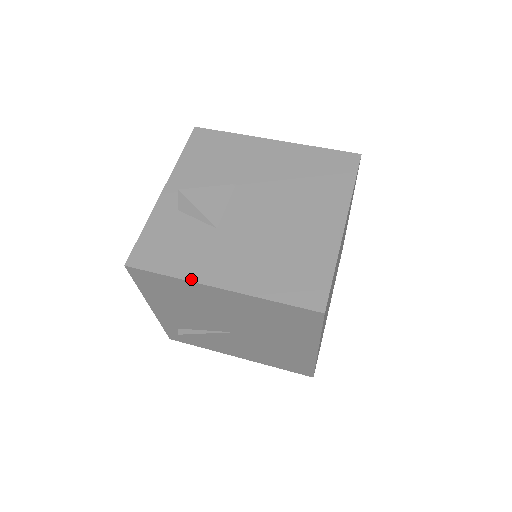
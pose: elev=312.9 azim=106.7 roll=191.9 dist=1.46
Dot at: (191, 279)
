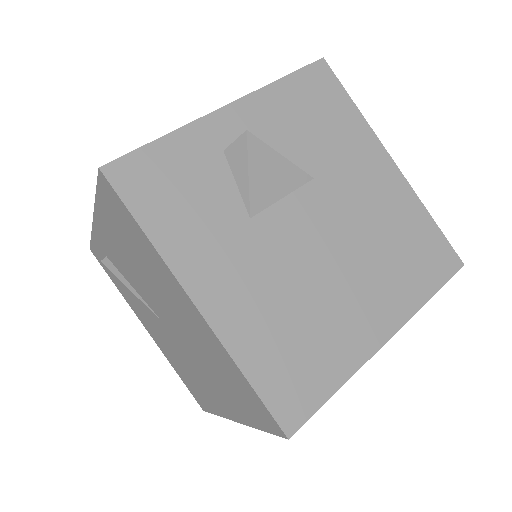
Dot at: (169, 261)
